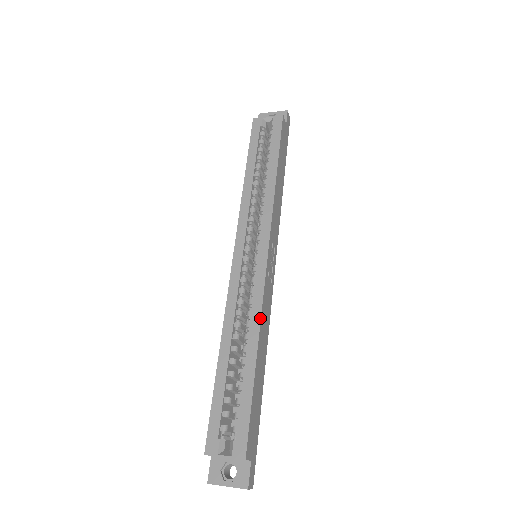
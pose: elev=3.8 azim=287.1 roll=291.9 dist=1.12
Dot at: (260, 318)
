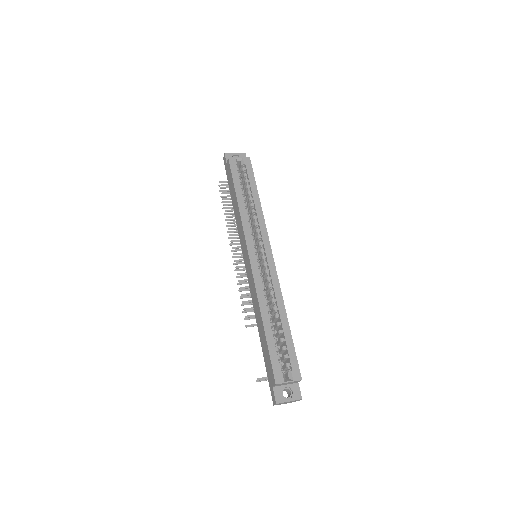
Dot at: occluded
